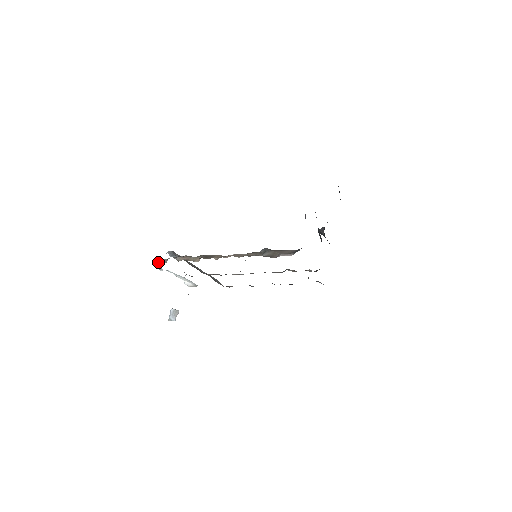
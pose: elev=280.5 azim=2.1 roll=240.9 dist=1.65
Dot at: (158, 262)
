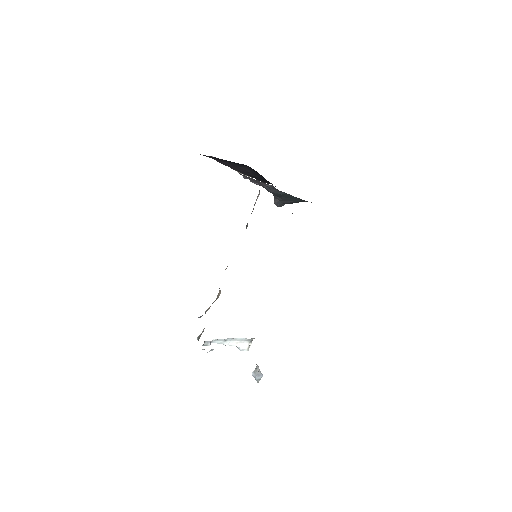
Dot at: (199, 338)
